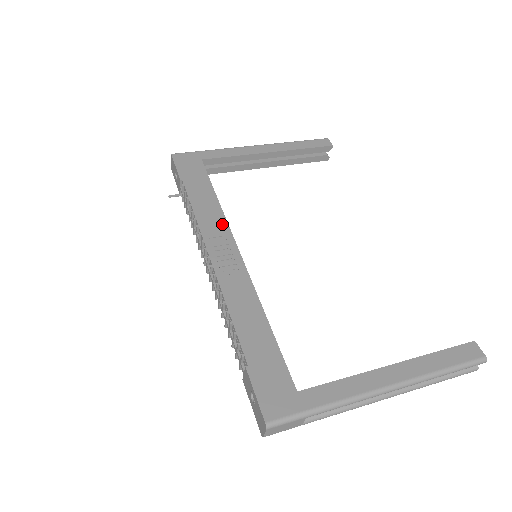
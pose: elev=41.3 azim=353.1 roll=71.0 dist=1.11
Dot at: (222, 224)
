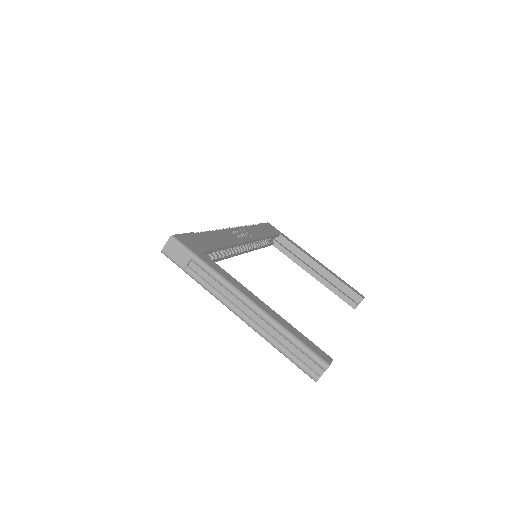
Dot at: (256, 236)
